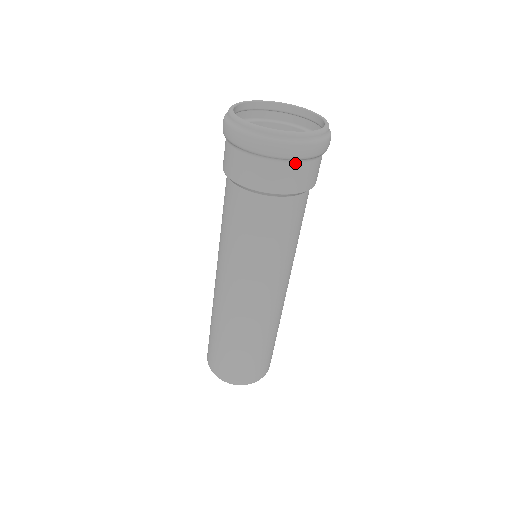
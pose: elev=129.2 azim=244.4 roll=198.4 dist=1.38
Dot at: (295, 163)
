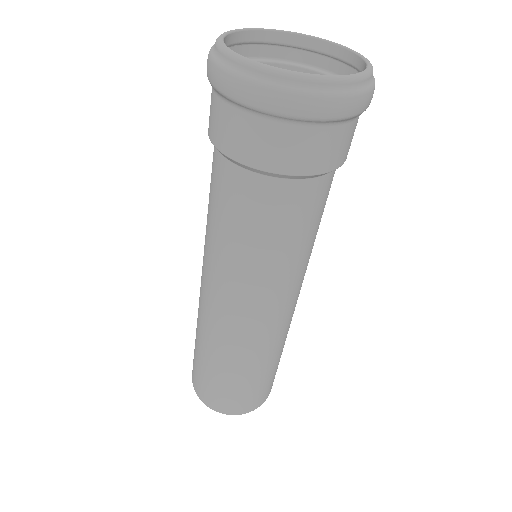
Dot at: occluded
